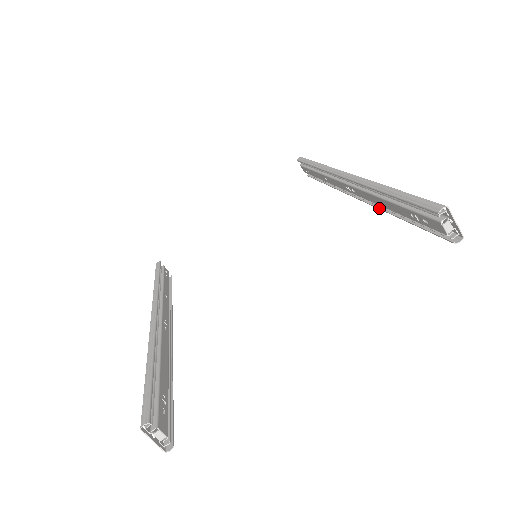
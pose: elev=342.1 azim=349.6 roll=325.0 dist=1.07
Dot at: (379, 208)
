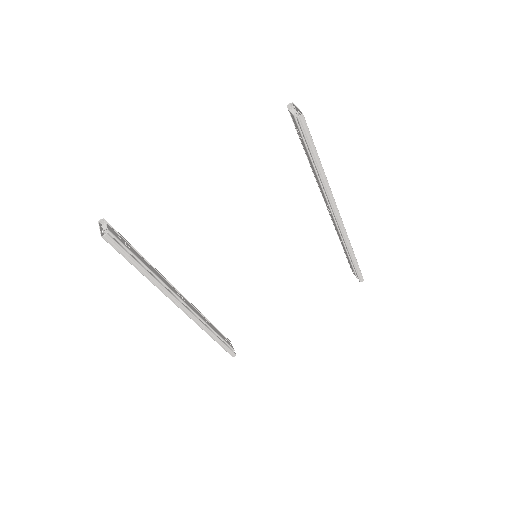
Dot at: (323, 188)
